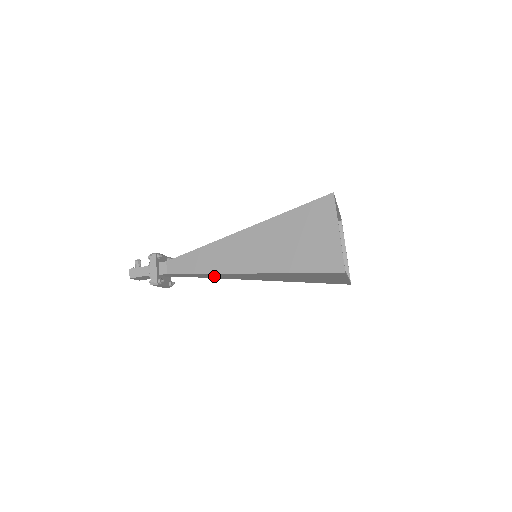
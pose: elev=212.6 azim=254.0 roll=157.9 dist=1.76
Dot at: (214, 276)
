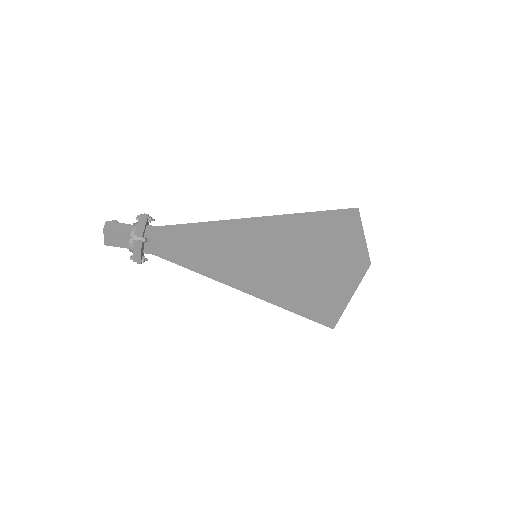
Dot at: (204, 261)
